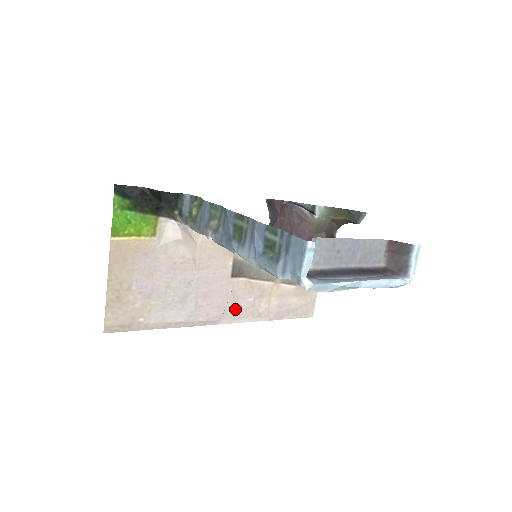
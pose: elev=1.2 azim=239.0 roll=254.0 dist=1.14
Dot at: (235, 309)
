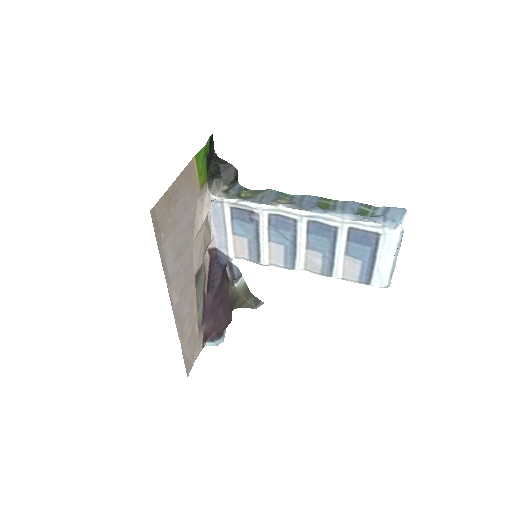
Dot at: (181, 307)
